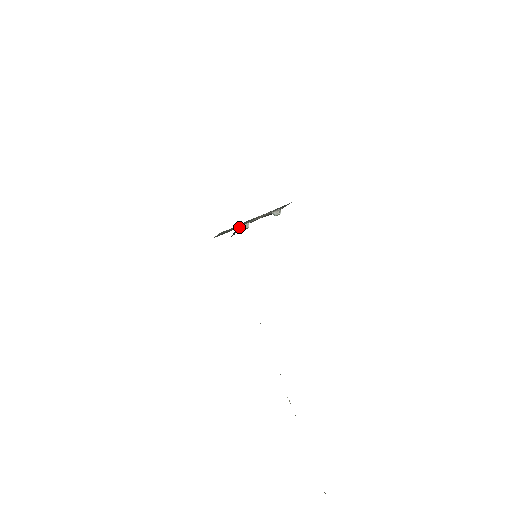
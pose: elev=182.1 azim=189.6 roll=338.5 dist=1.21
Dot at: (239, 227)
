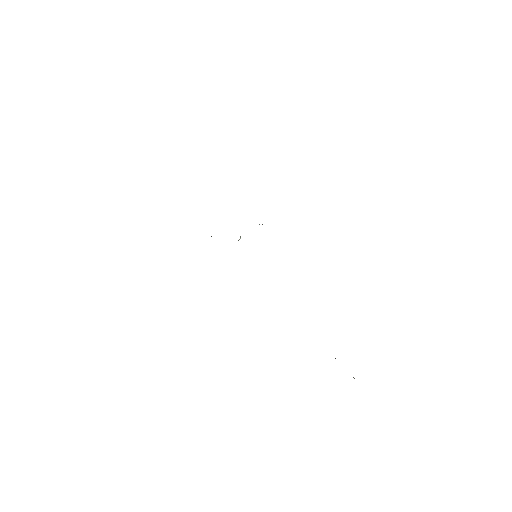
Dot at: occluded
